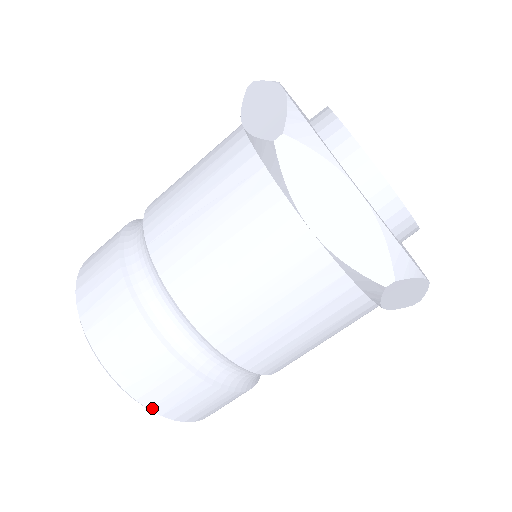
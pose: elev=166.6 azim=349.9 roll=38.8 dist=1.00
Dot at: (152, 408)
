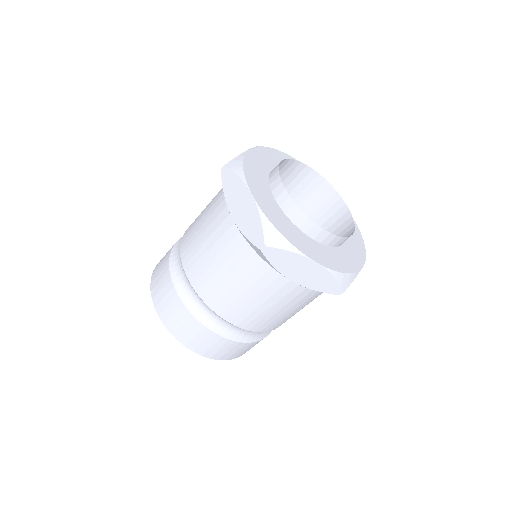
Dot at: (227, 359)
